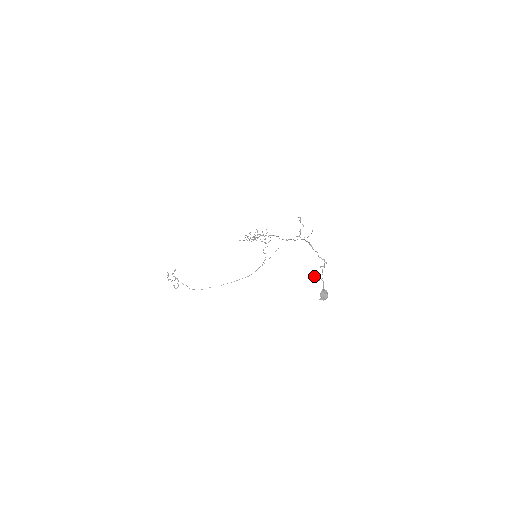
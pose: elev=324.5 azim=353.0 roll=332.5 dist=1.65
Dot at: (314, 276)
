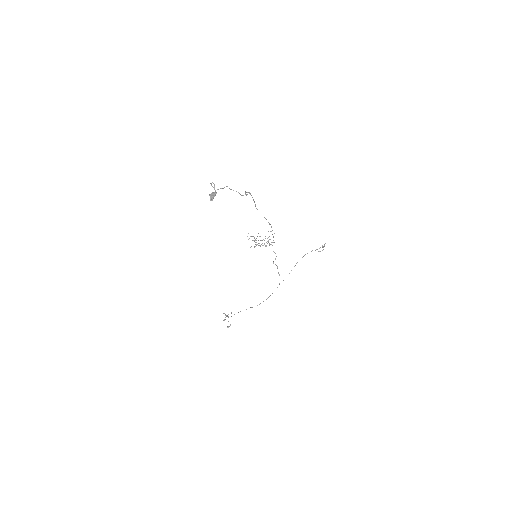
Dot at: (211, 184)
